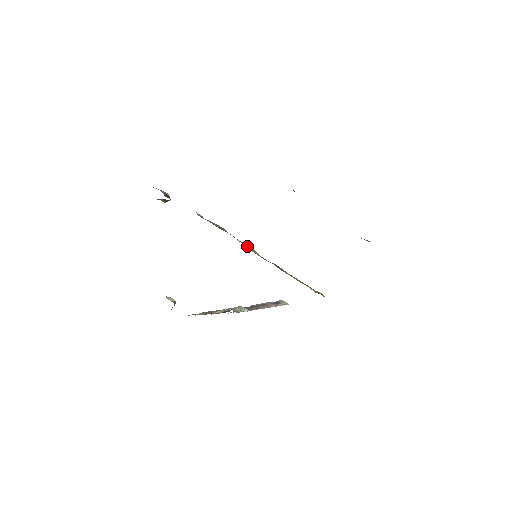
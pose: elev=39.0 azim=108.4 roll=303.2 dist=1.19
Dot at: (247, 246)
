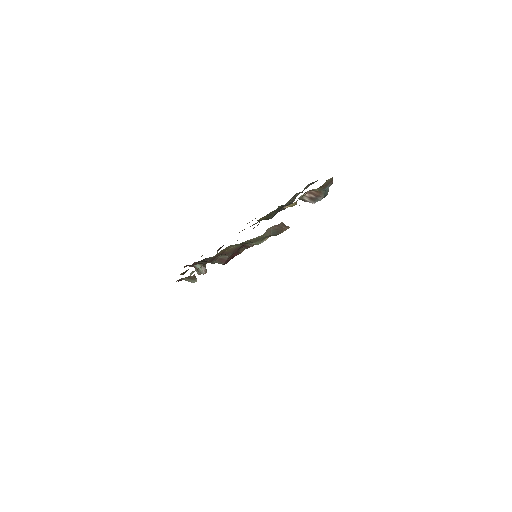
Dot at: occluded
